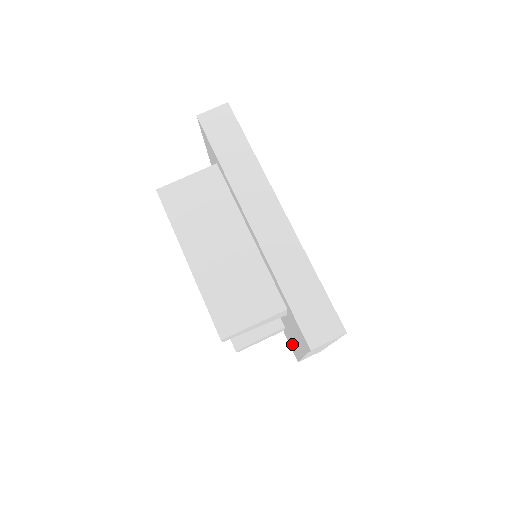
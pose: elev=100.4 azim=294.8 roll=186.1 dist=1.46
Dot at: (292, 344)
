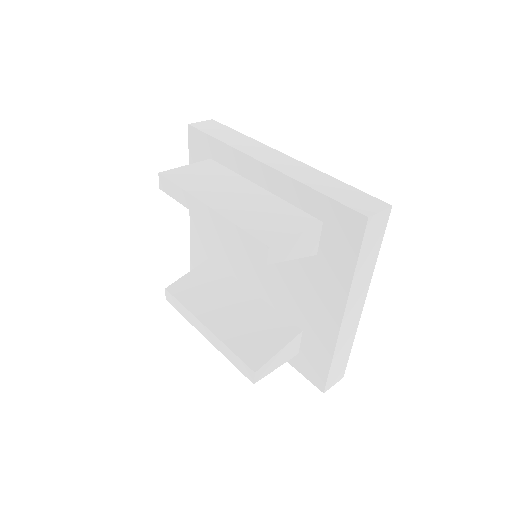
Dot at: (316, 349)
